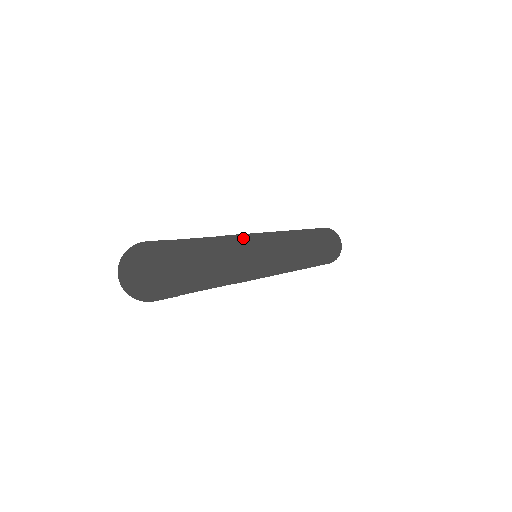
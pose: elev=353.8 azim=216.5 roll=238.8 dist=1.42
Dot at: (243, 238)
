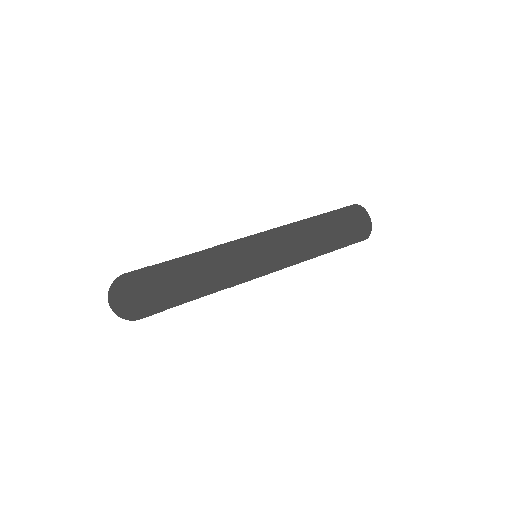
Dot at: (238, 273)
